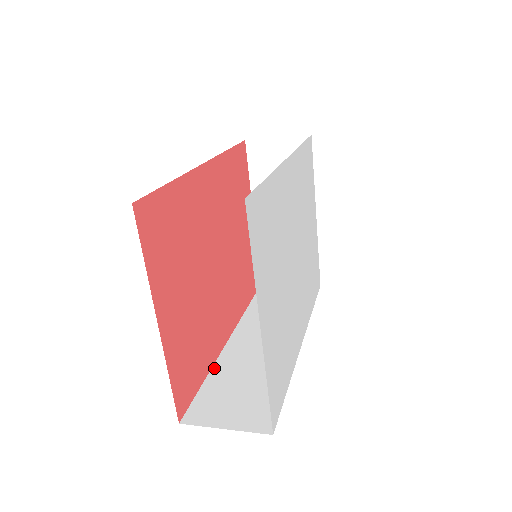
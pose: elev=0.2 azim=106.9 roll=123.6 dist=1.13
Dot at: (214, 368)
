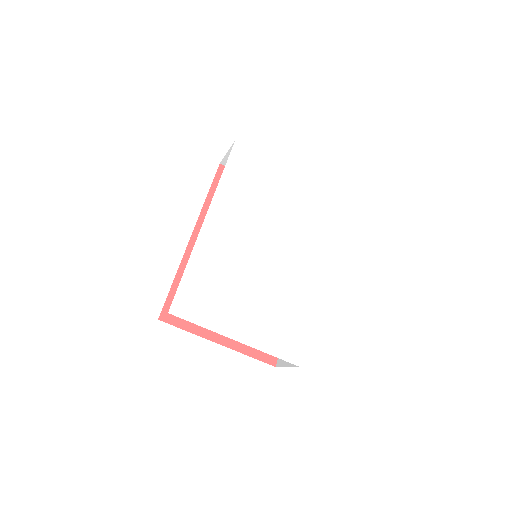
Dot at: occluded
